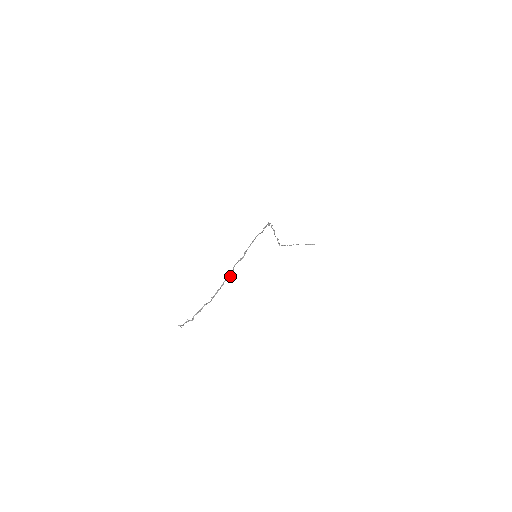
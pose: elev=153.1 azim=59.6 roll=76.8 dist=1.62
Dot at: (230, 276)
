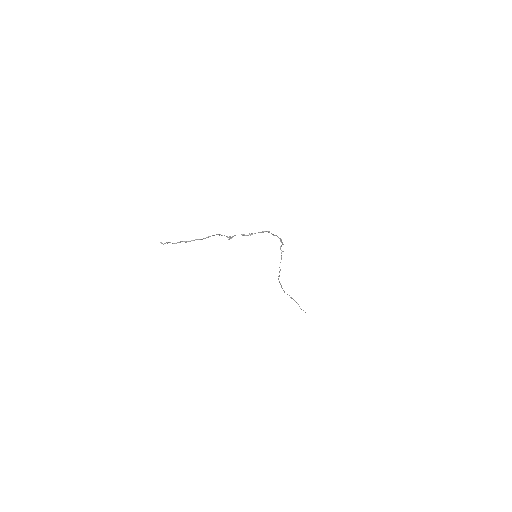
Dot at: (228, 237)
